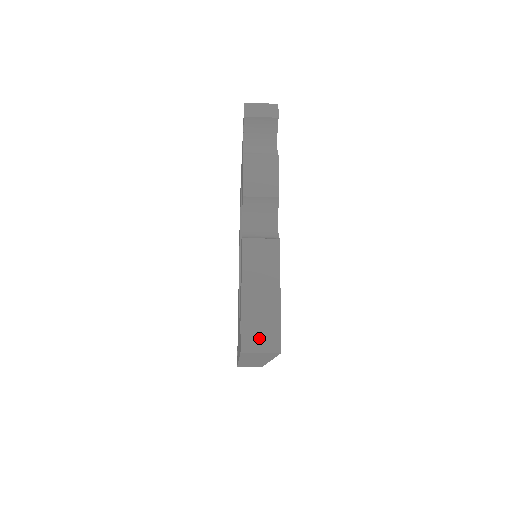
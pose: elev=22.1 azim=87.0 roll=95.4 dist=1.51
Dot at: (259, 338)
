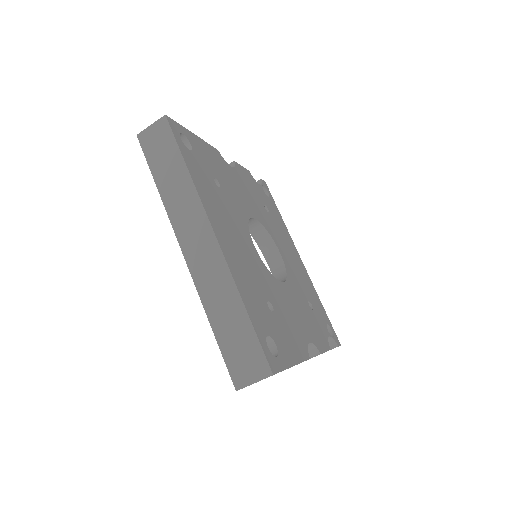
Dot at: occluded
